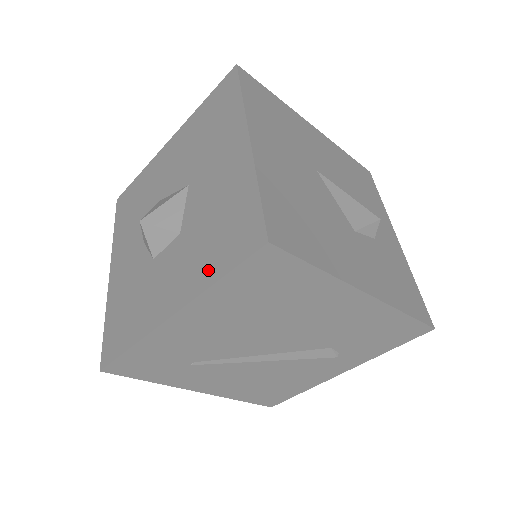
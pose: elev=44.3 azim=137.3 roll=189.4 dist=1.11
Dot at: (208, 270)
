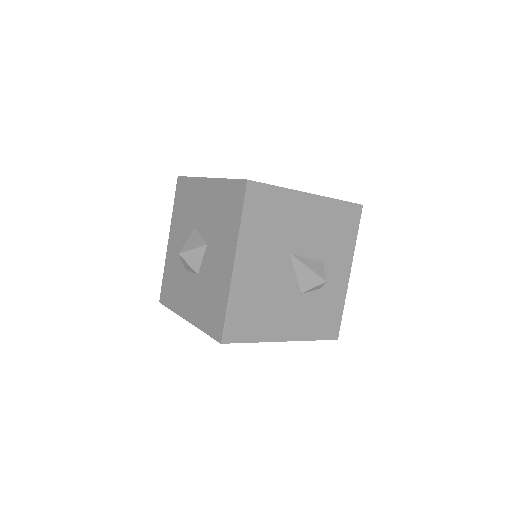
Dot at: (202, 320)
